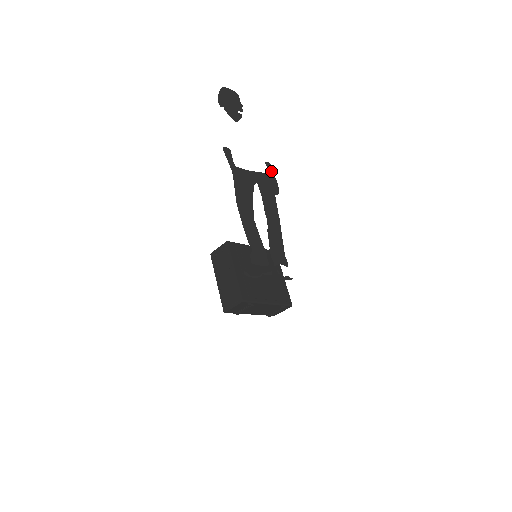
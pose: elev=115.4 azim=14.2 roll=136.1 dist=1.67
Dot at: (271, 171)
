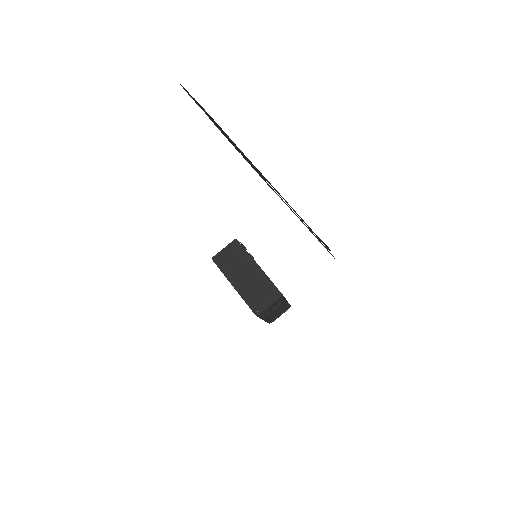
Dot at: (253, 168)
